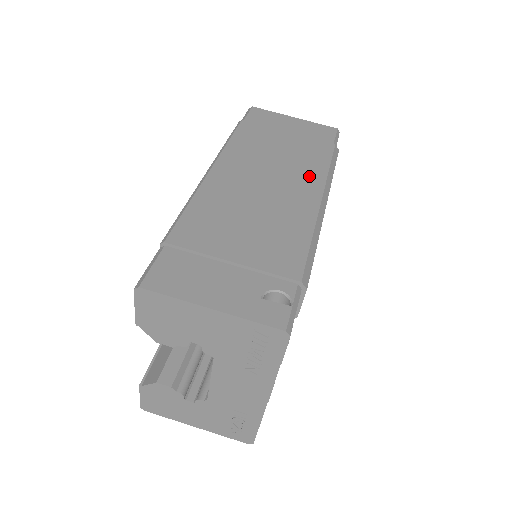
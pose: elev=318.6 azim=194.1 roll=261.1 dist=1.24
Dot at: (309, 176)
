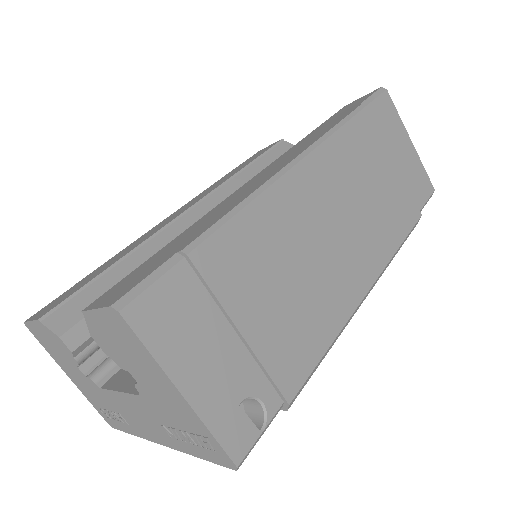
Dot at: (377, 247)
